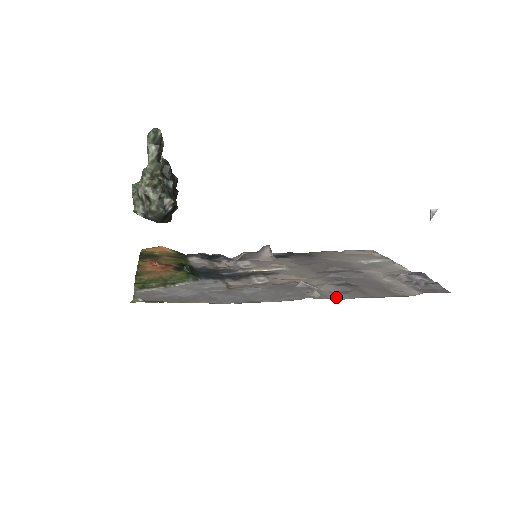
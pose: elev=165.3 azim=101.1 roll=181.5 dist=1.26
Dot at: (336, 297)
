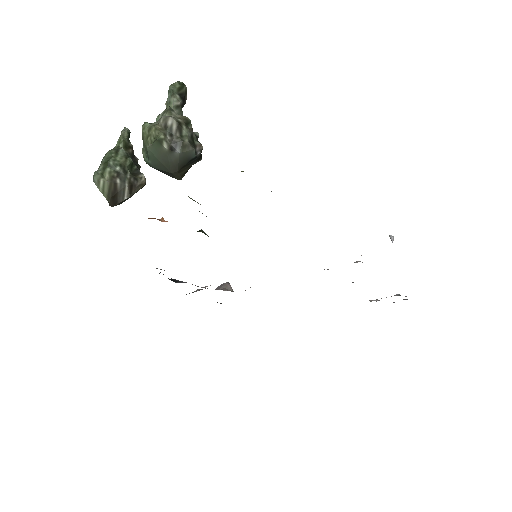
Dot at: occluded
